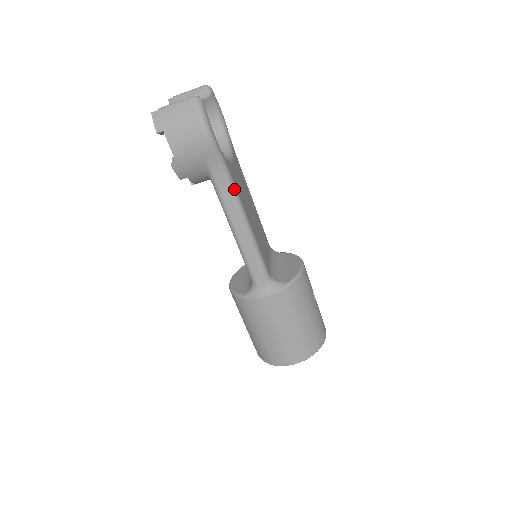
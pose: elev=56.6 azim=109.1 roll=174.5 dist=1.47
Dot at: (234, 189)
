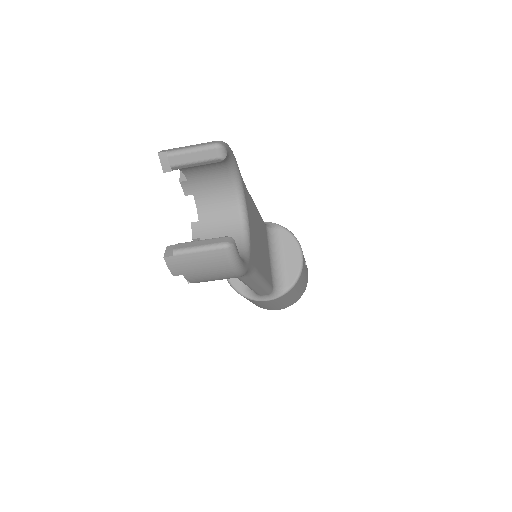
Dot at: (255, 273)
